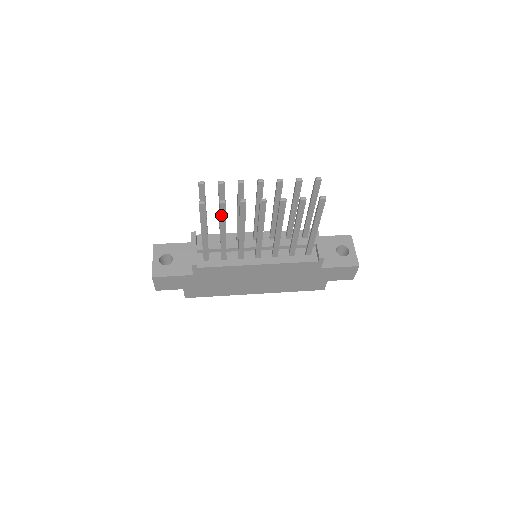
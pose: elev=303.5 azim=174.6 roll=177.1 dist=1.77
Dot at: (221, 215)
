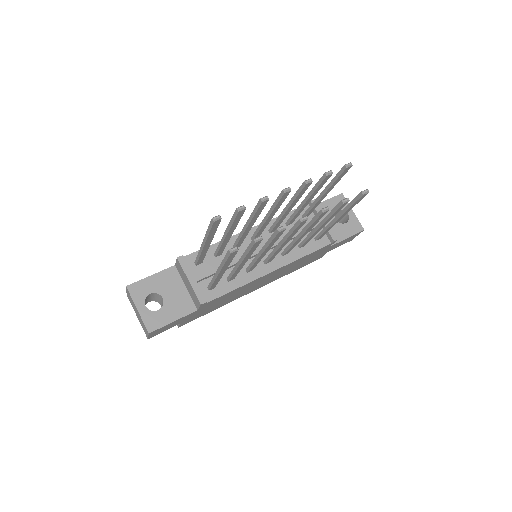
Dot at: (250, 250)
